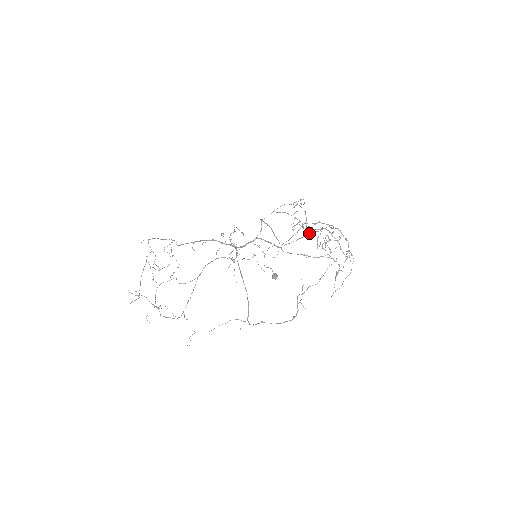
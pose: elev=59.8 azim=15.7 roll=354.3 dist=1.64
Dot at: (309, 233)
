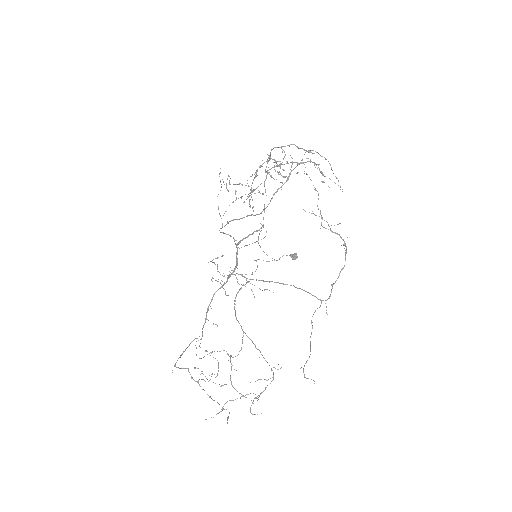
Dot at: occluded
